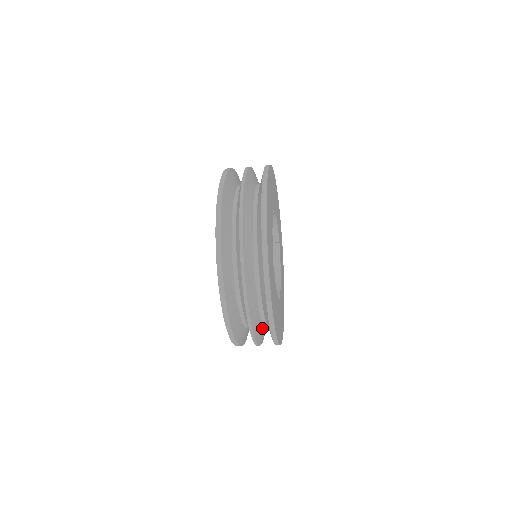
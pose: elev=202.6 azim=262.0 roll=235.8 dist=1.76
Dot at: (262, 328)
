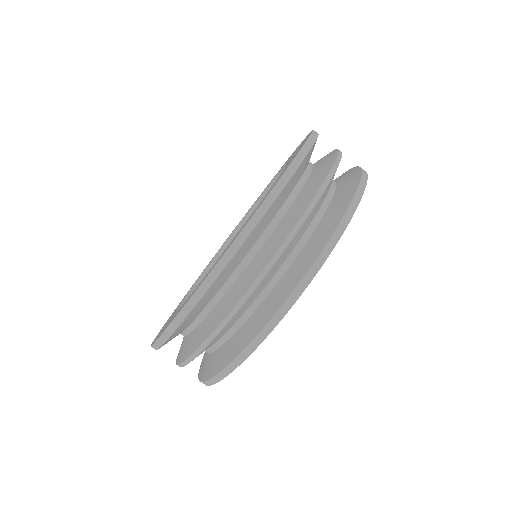
Dot at: (307, 225)
